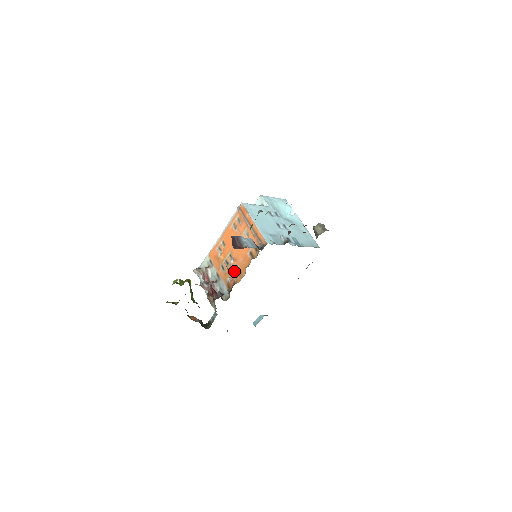
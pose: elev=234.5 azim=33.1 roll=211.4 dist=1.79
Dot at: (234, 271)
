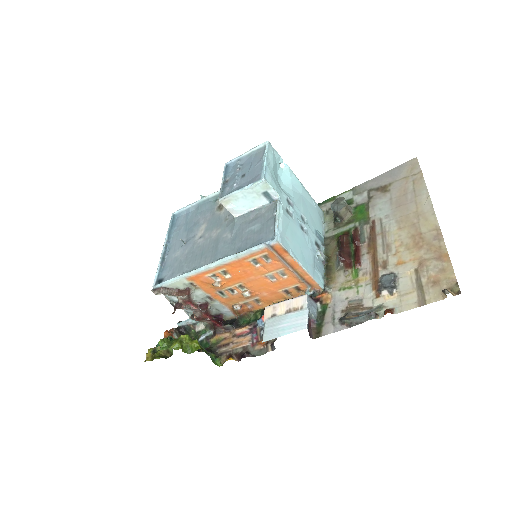
Dot at: (248, 301)
